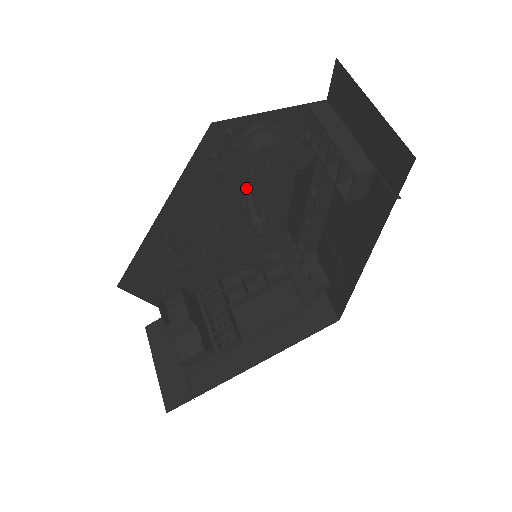
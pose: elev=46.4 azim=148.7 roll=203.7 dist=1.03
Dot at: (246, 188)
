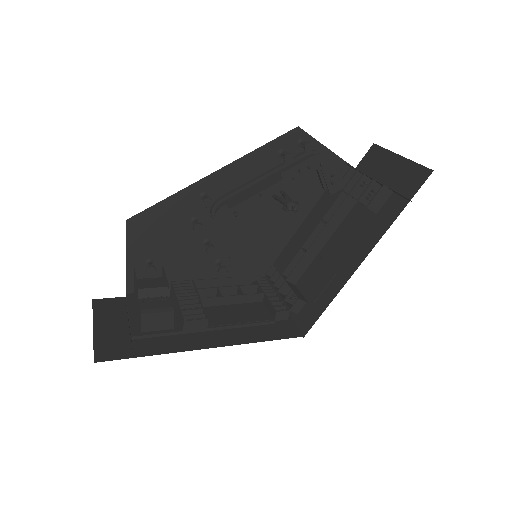
Dot at: (296, 179)
